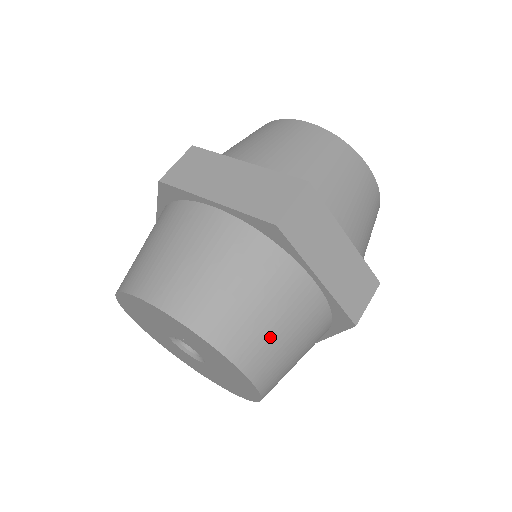
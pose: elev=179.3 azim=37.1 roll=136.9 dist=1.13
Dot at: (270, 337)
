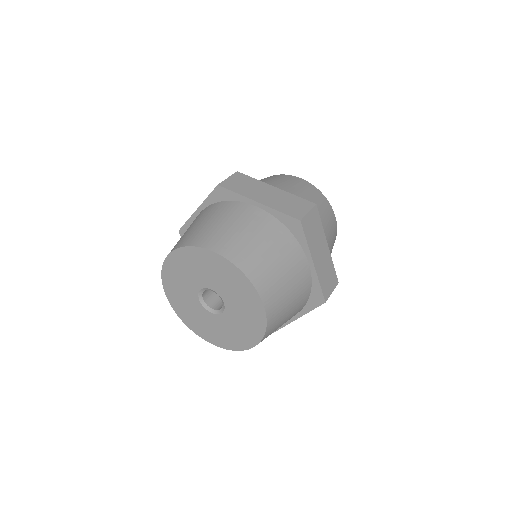
Dot at: (282, 291)
